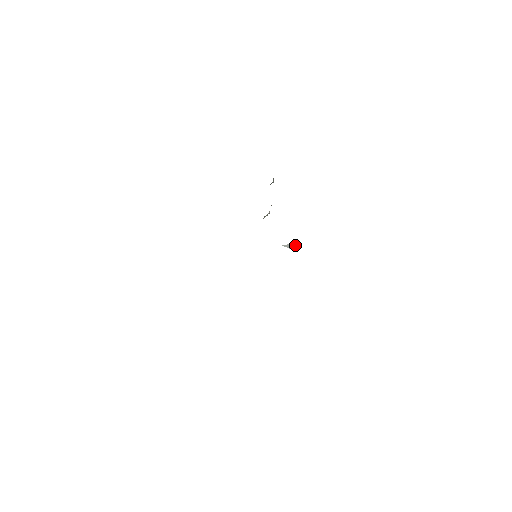
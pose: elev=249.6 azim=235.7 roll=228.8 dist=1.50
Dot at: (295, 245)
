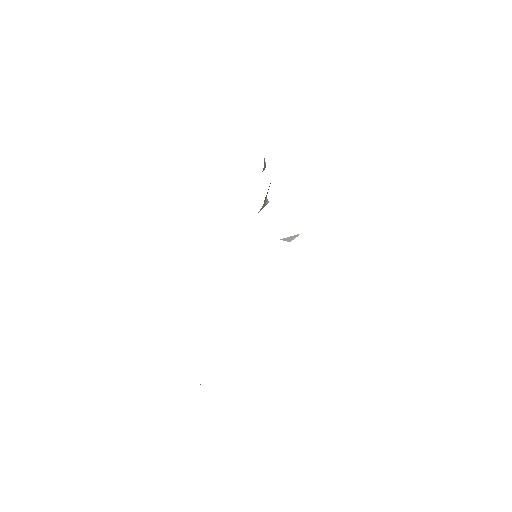
Dot at: (294, 237)
